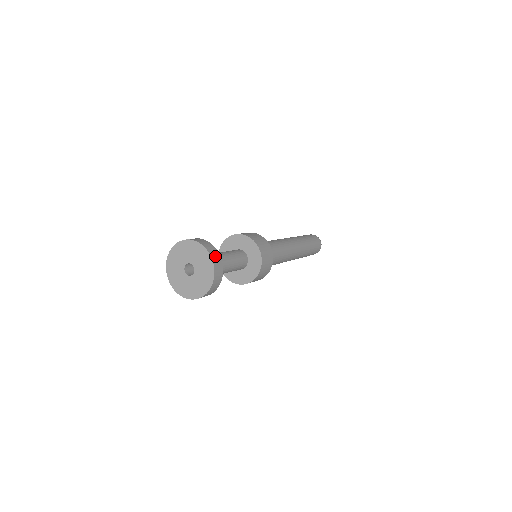
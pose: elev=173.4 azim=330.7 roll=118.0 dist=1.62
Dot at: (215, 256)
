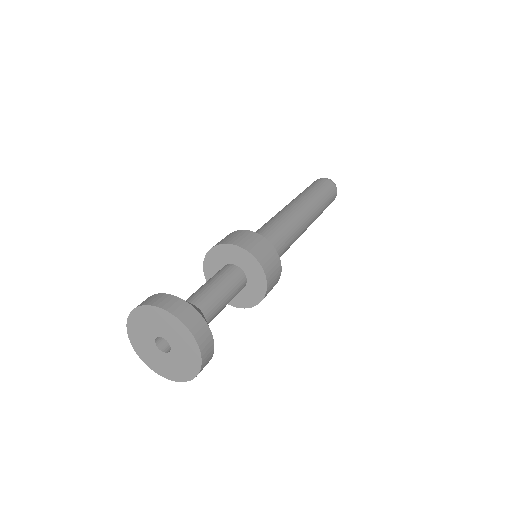
Dot at: (182, 311)
